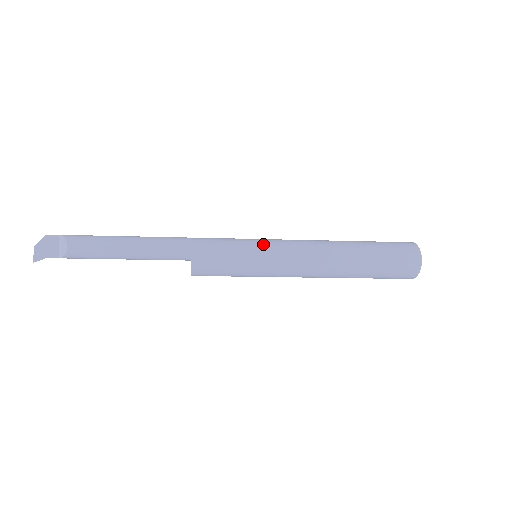
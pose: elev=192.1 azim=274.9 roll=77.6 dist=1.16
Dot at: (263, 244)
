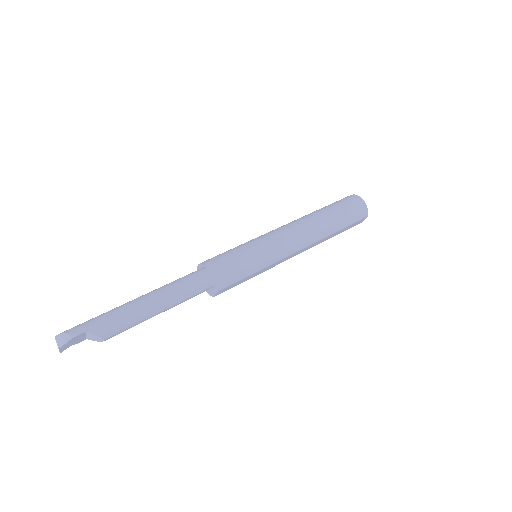
Dot at: (270, 260)
